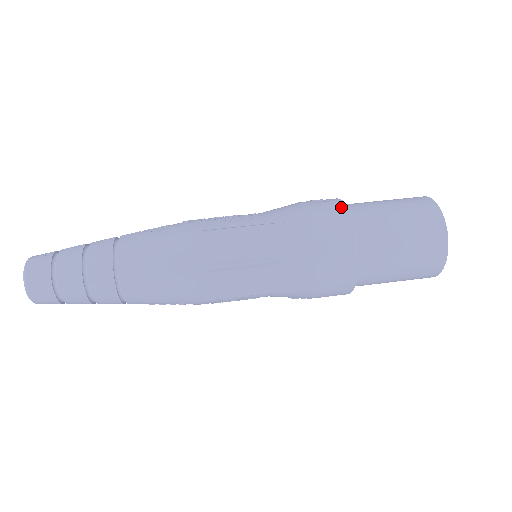
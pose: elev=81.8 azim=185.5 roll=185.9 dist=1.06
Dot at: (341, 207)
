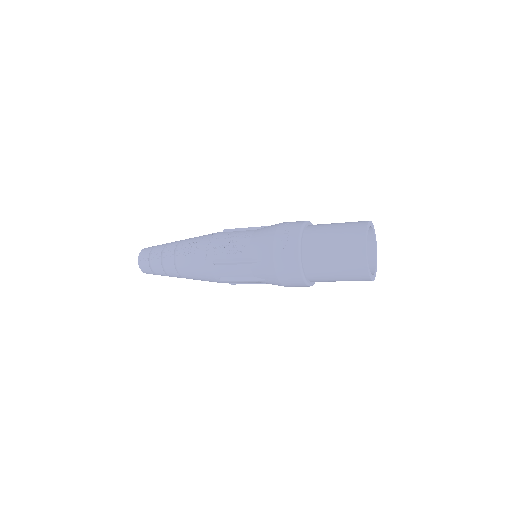
Dot at: (295, 253)
